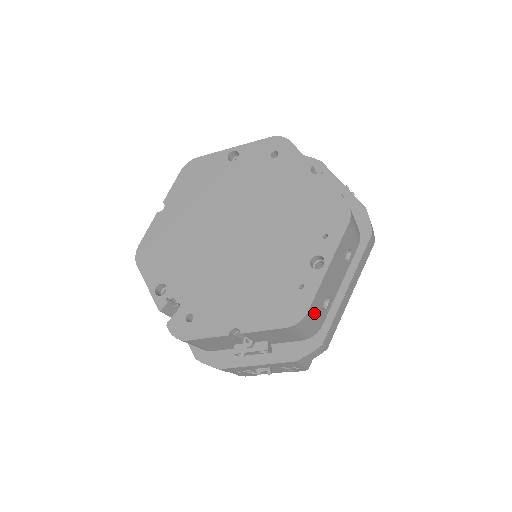
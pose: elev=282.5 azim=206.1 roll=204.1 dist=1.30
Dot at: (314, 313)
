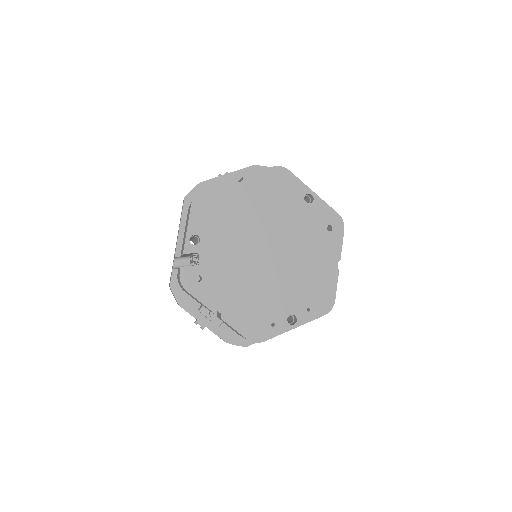
Dot at: occluded
